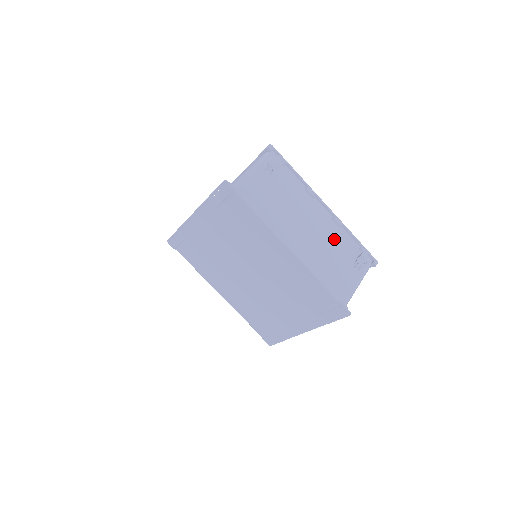
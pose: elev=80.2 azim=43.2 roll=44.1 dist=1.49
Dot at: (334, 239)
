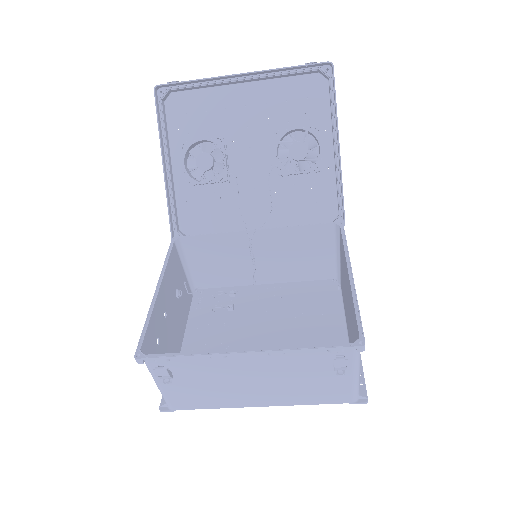
Dot at: (290, 368)
